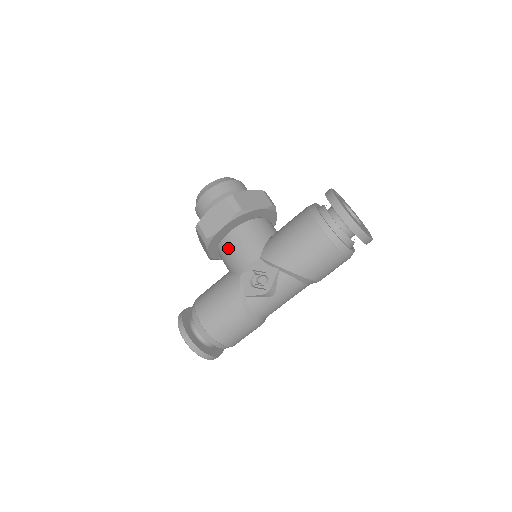
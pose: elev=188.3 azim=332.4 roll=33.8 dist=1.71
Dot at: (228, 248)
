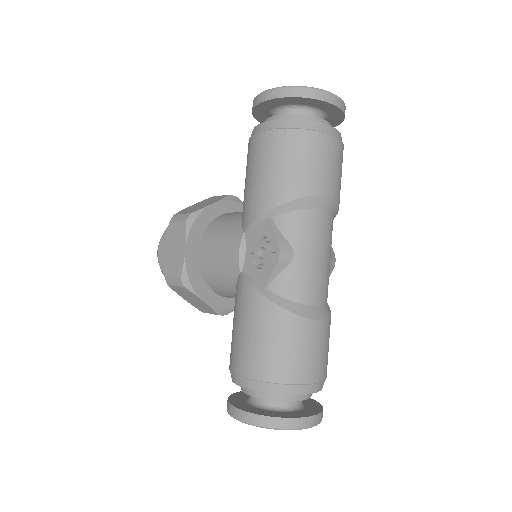
Dot at: (210, 266)
